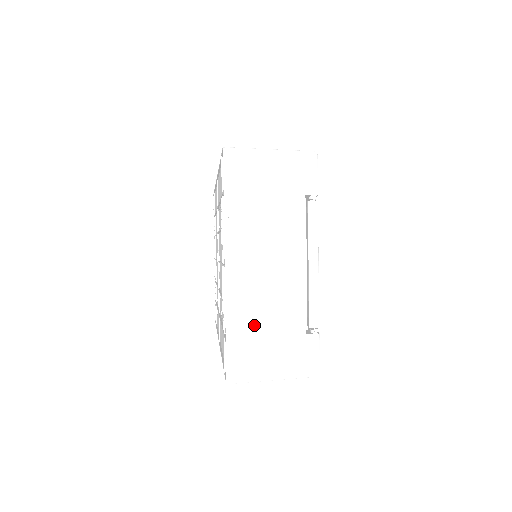
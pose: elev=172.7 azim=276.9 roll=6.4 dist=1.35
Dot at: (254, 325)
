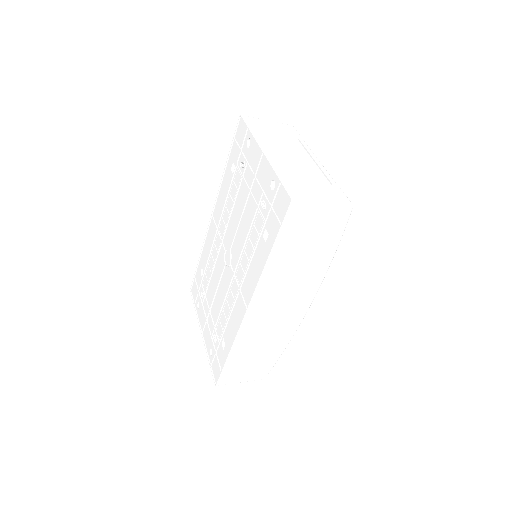
Dot at: (295, 176)
